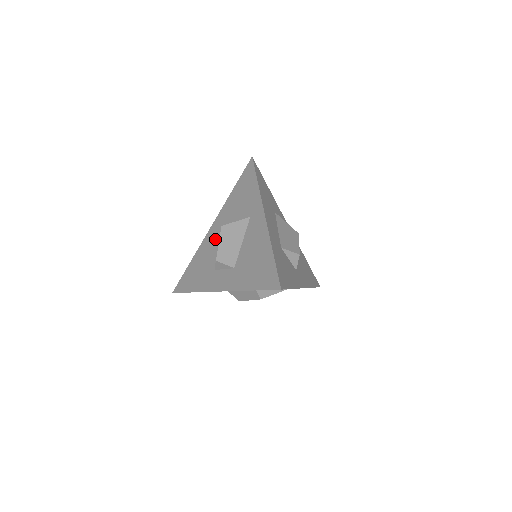
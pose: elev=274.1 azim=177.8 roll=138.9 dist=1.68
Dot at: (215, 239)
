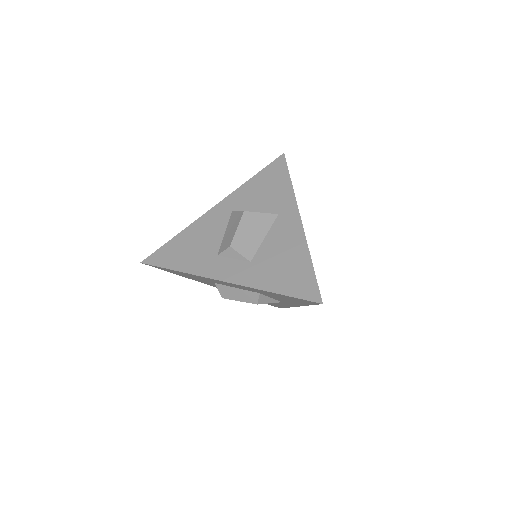
Dot at: (221, 221)
